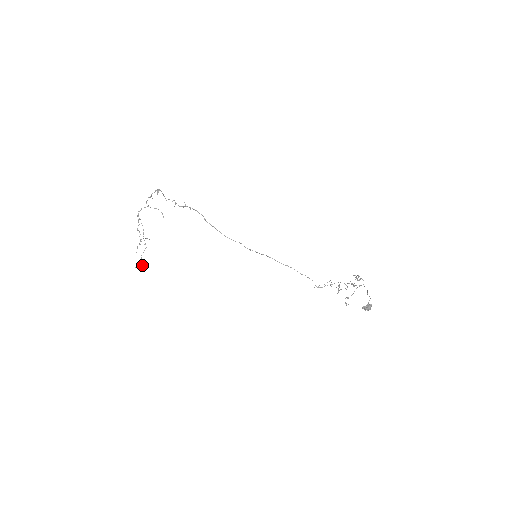
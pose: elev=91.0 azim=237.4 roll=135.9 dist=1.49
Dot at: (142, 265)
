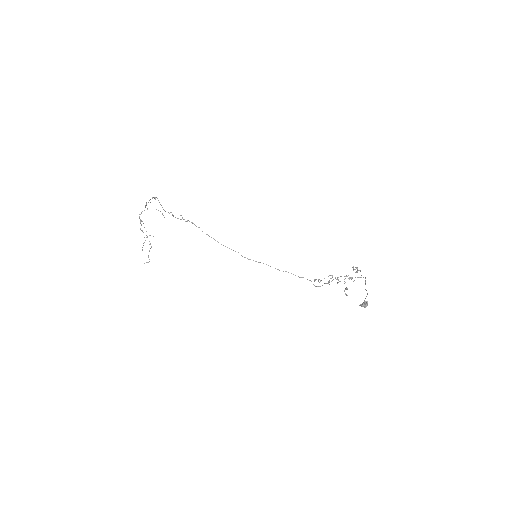
Dot at: occluded
